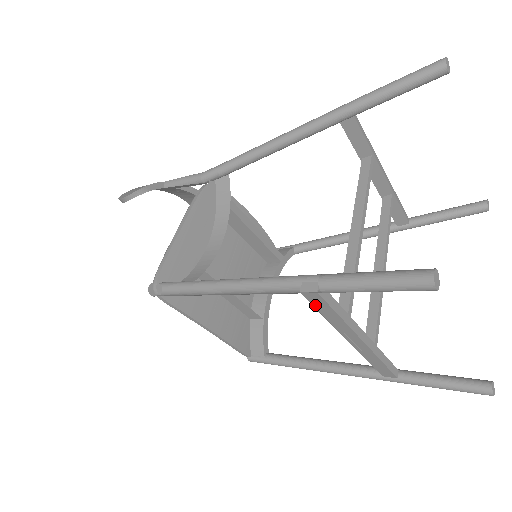
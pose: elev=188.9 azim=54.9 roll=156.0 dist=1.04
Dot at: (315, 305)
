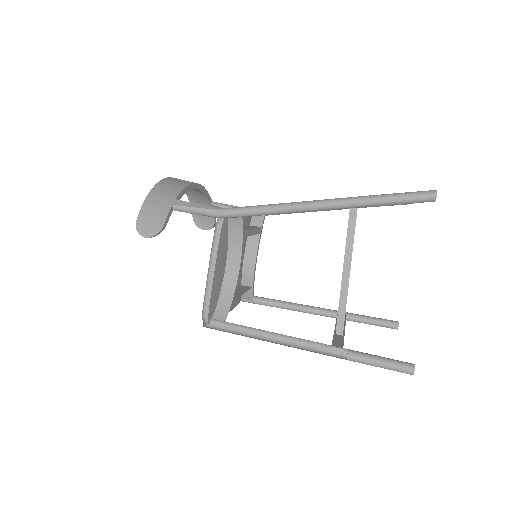
Dot at: occluded
